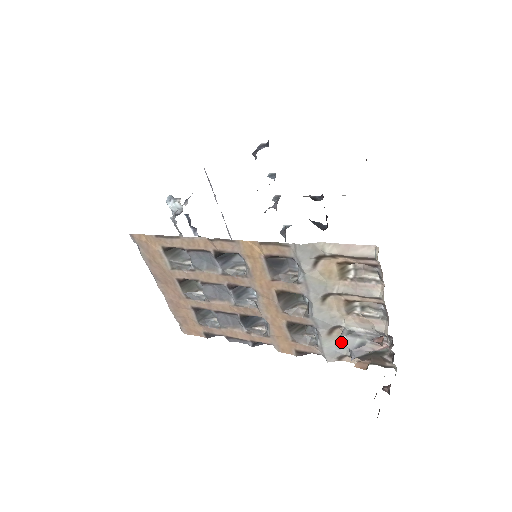
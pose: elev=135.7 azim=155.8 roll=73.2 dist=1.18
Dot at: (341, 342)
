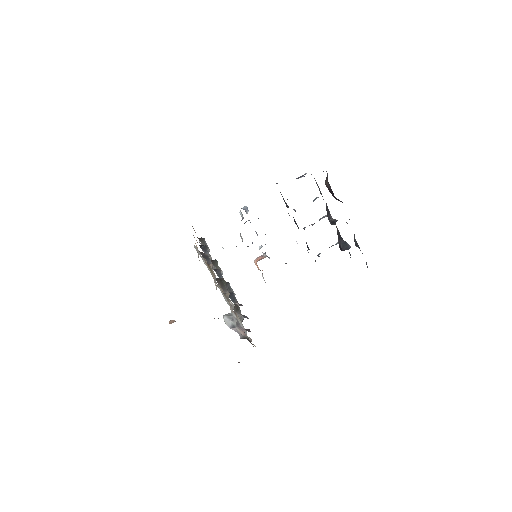
Dot at: occluded
